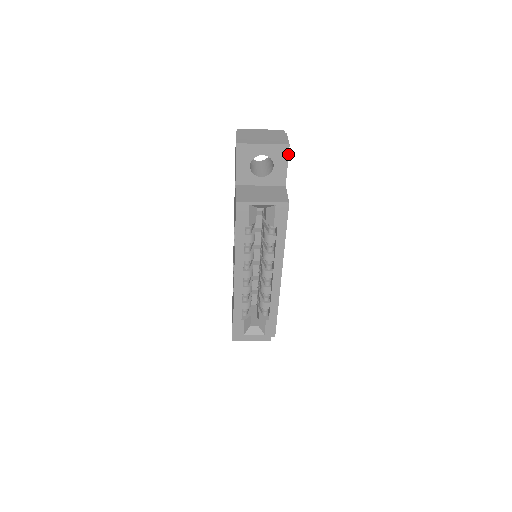
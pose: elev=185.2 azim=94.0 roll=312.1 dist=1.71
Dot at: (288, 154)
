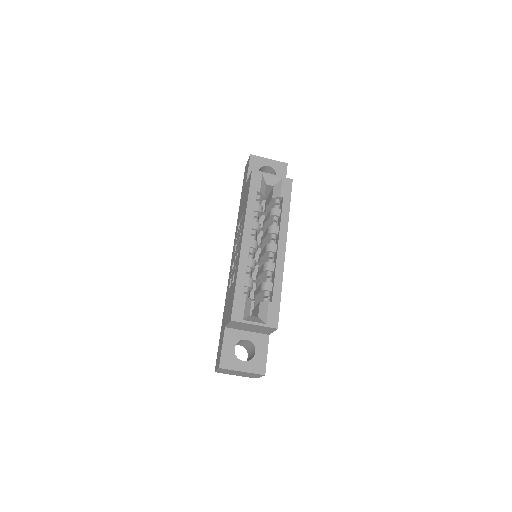
Dot at: (286, 170)
